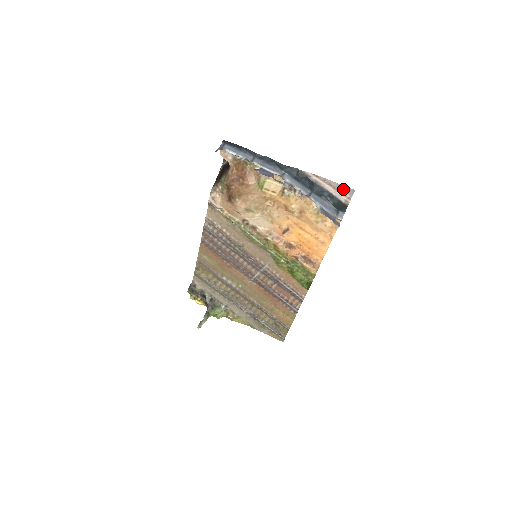
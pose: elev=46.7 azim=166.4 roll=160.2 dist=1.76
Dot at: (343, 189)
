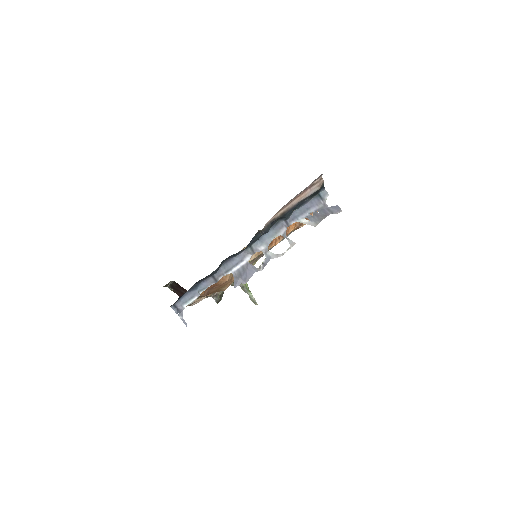
Dot at: (310, 185)
